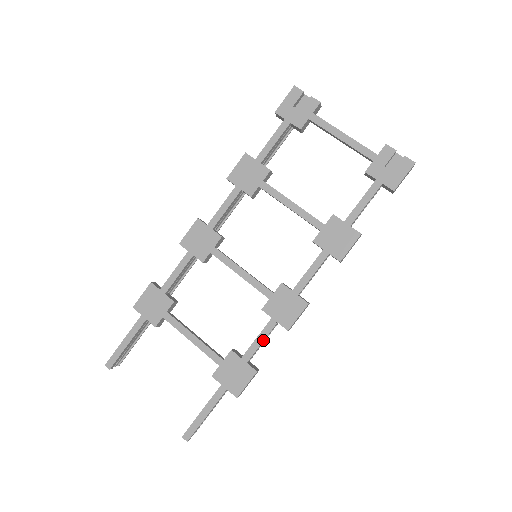
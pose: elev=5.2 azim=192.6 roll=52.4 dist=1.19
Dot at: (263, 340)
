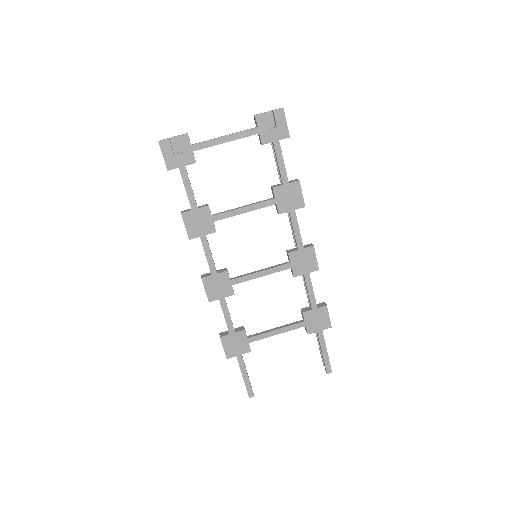
Dot at: (312, 289)
